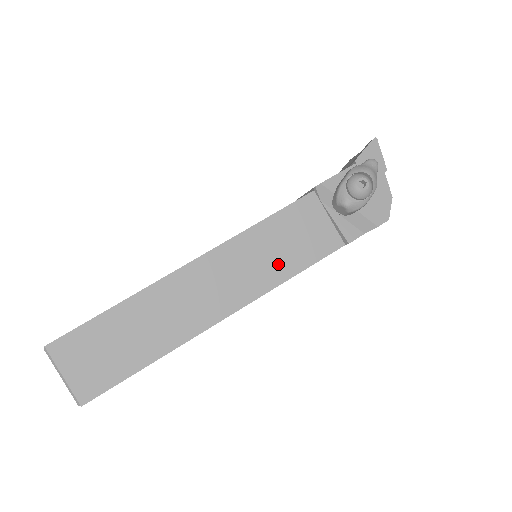
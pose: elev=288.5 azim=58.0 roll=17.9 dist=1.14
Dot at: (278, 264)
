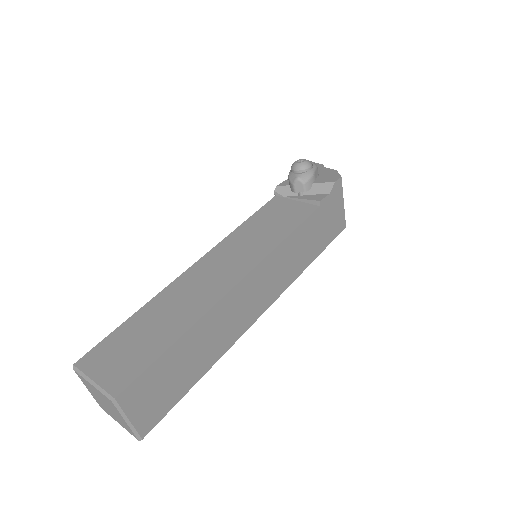
Dot at: (269, 236)
